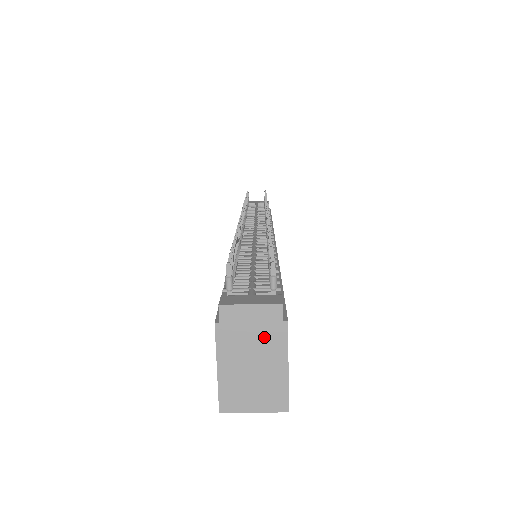
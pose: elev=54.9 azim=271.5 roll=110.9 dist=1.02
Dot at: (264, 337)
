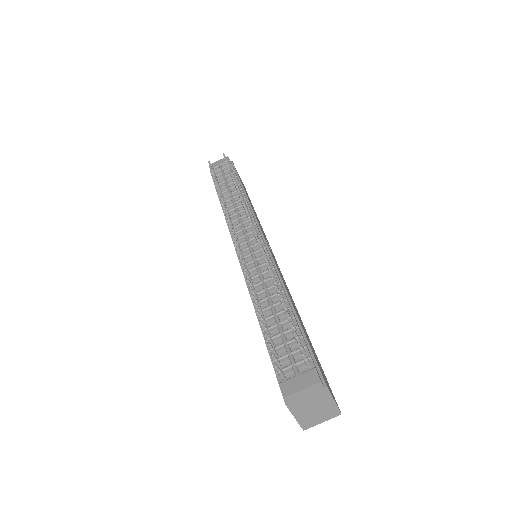
Dot at: (316, 397)
